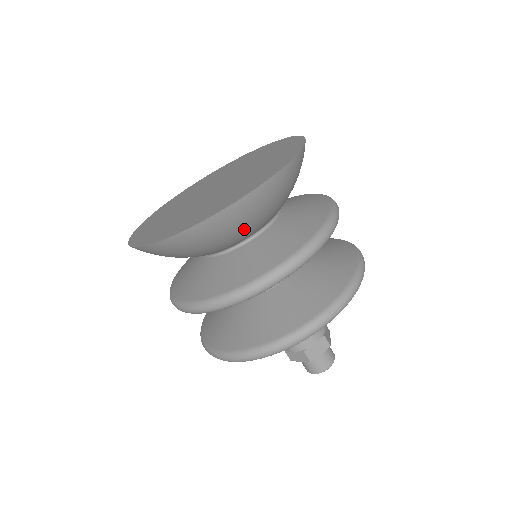
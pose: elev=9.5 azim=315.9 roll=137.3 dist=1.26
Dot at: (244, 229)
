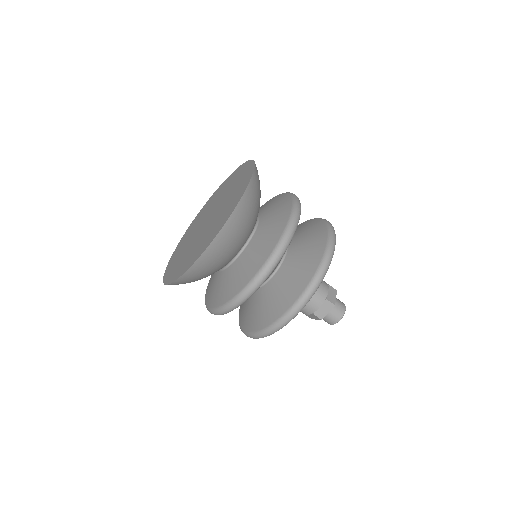
Dot at: (223, 260)
